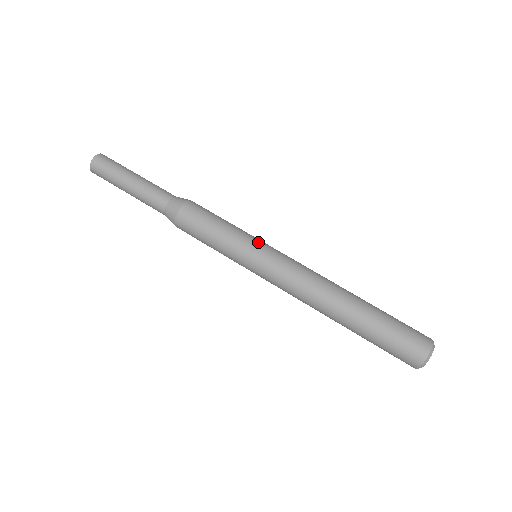
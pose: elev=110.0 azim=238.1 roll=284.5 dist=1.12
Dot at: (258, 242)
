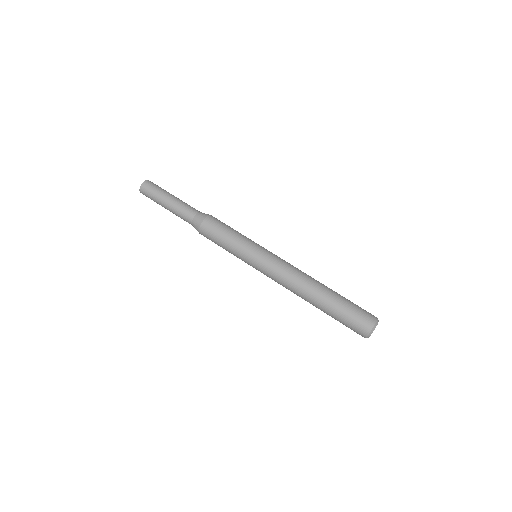
Dot at: (255, 248)
